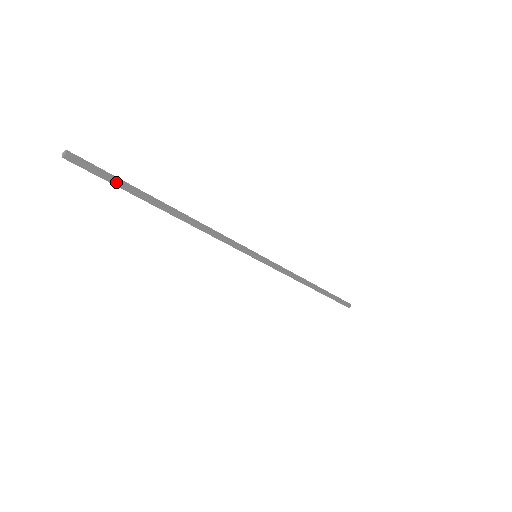
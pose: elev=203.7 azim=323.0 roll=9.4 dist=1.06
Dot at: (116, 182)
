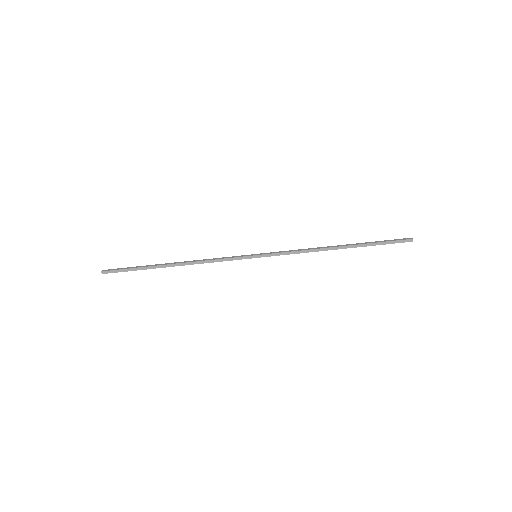
Dot at: (131, 269)
